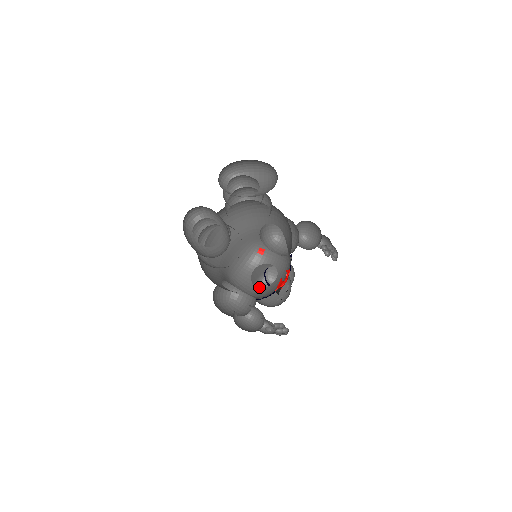
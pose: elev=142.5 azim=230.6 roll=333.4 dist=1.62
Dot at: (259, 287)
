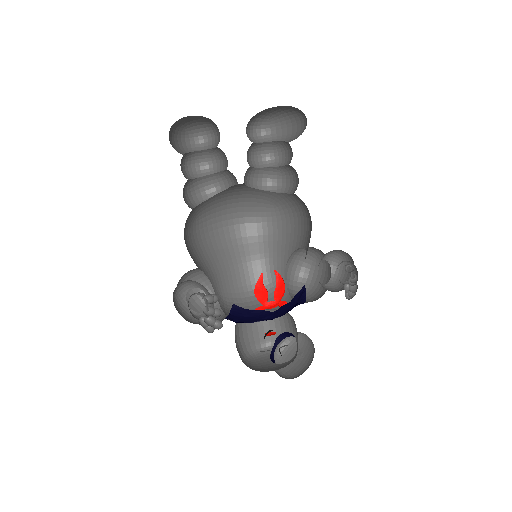
Dot at: (258, 354)
